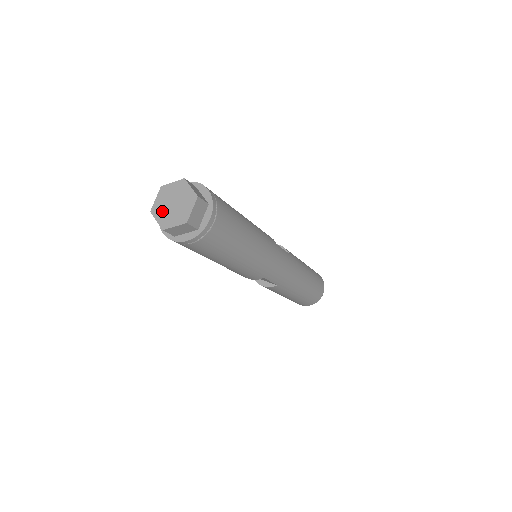
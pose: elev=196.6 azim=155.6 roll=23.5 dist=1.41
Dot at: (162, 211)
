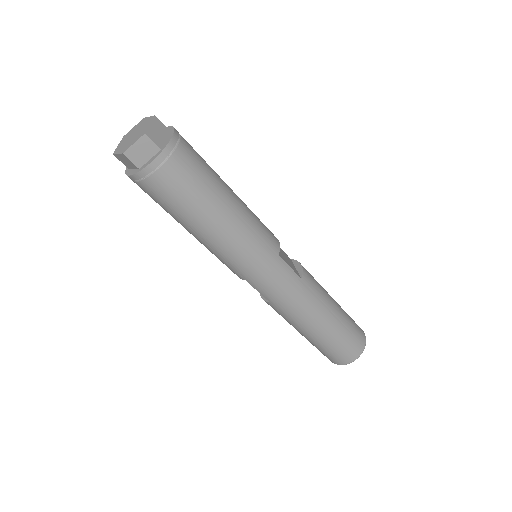
Dot at: (126, 138)
